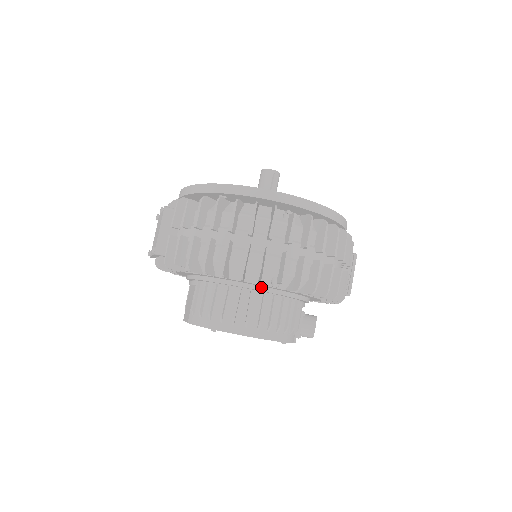
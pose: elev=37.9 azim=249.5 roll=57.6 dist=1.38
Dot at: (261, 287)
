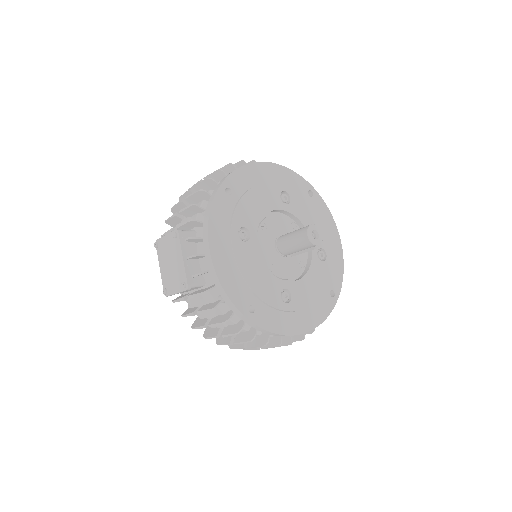
Dot at: occluded
